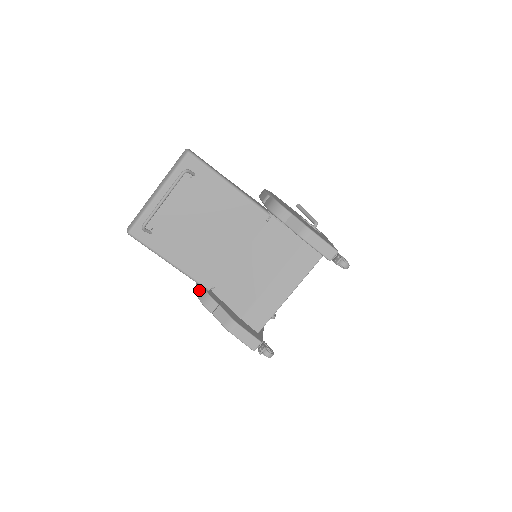
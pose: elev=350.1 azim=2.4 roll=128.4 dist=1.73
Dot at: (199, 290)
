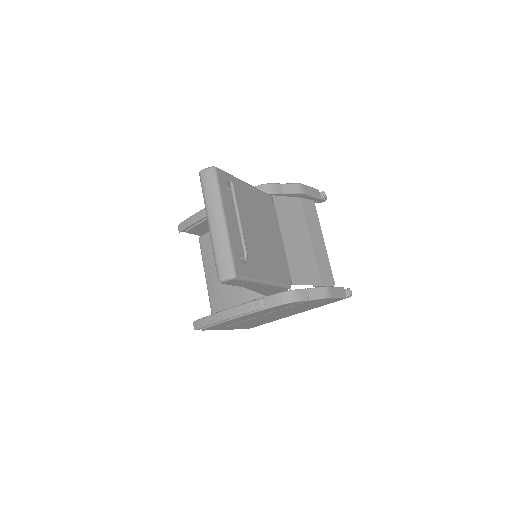
Dot at: (277, 300)
